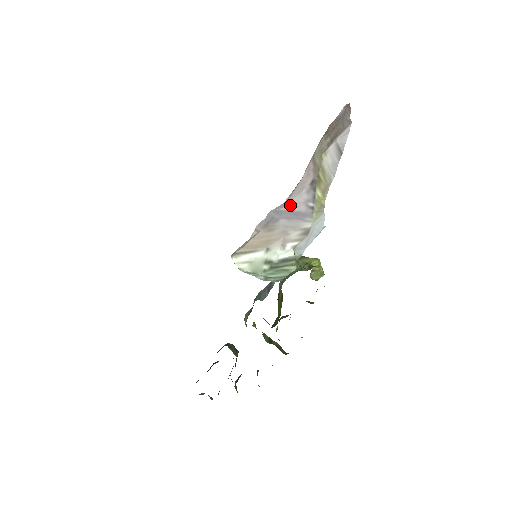
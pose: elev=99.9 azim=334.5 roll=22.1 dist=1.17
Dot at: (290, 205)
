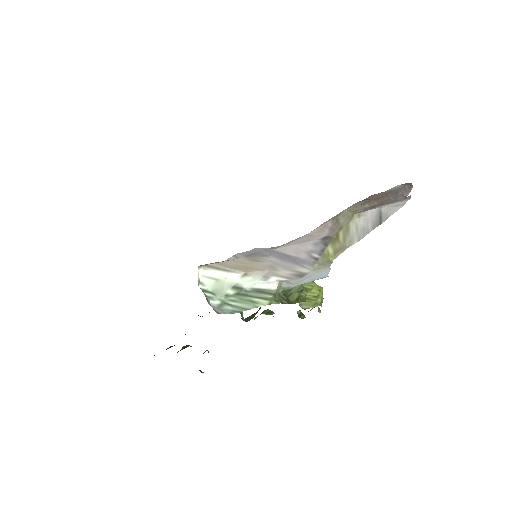
Dot at: (287, 249)
